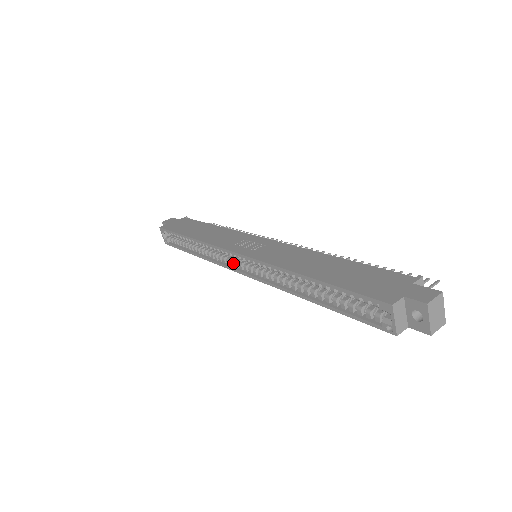
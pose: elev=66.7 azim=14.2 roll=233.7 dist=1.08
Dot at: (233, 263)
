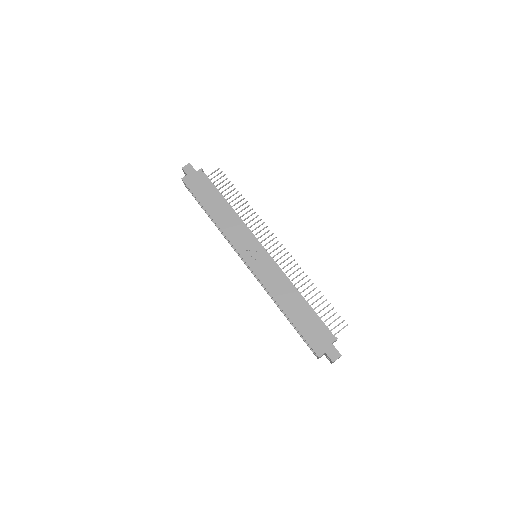
Dot at: occluded
